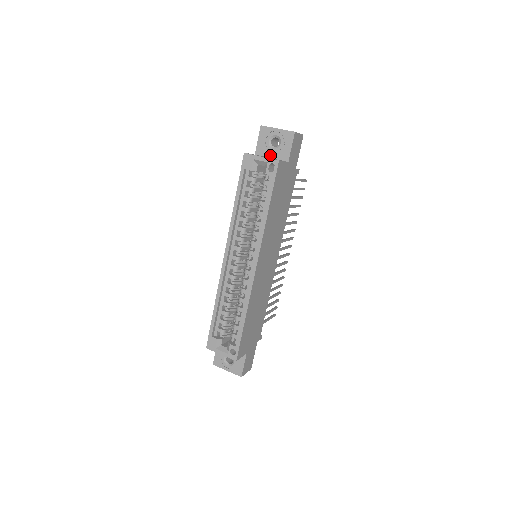
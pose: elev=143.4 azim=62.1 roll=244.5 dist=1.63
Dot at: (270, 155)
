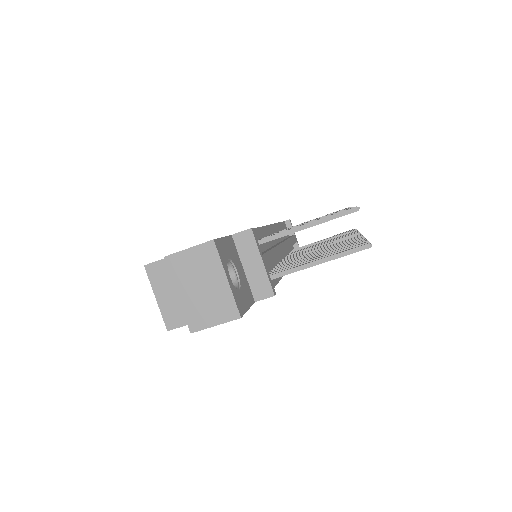
Dot at: occluded
